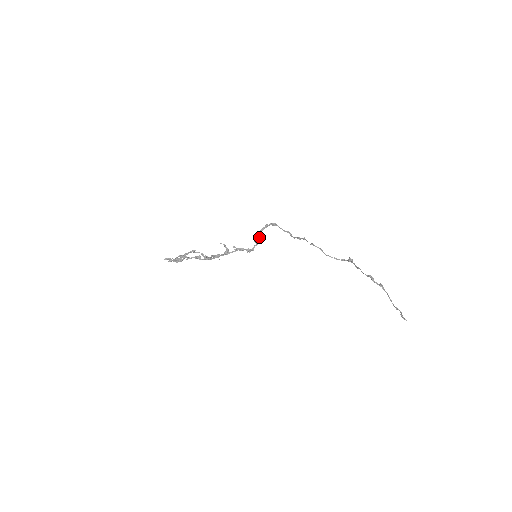
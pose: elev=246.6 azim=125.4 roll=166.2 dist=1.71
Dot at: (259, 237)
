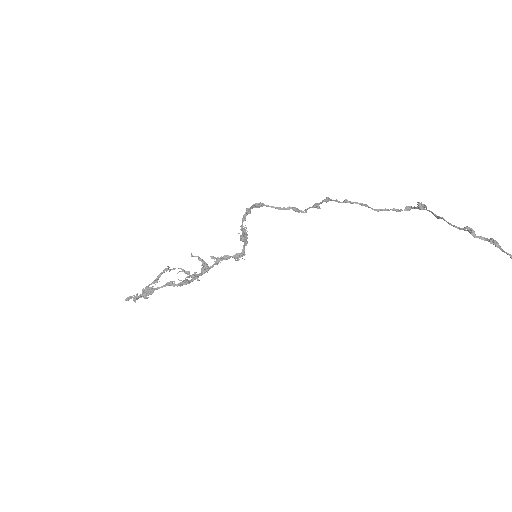
Dot at: (244, 231)
